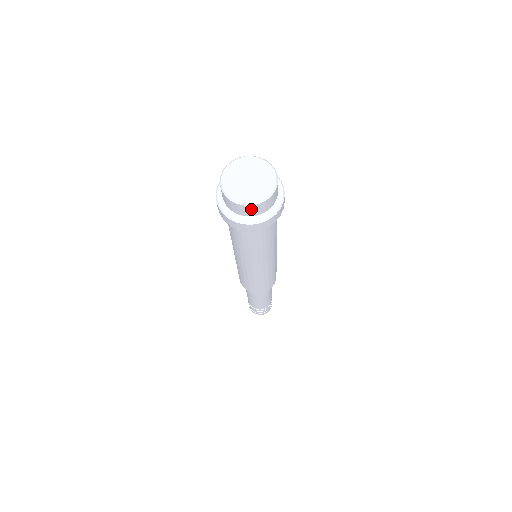
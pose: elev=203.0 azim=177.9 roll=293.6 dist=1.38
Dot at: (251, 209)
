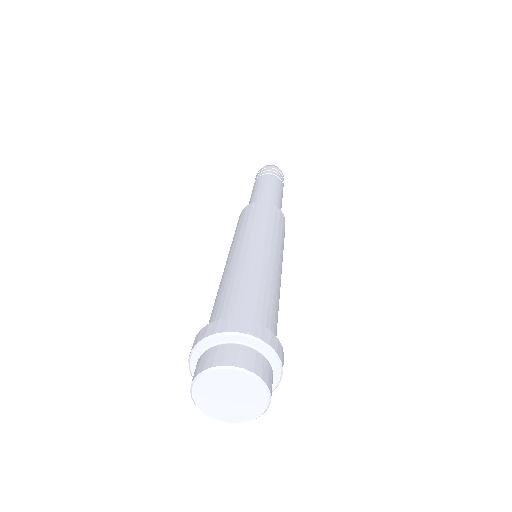
Dot at: occluded
